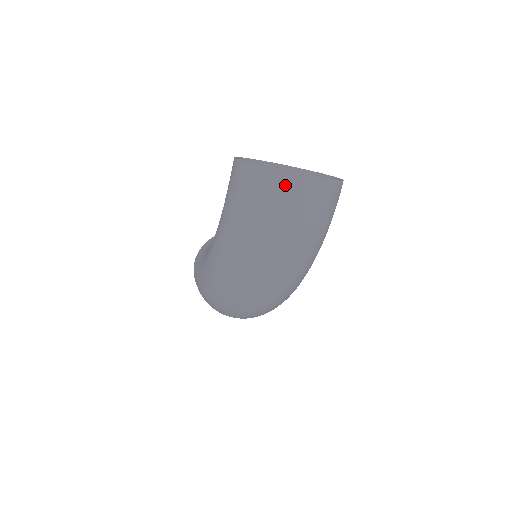
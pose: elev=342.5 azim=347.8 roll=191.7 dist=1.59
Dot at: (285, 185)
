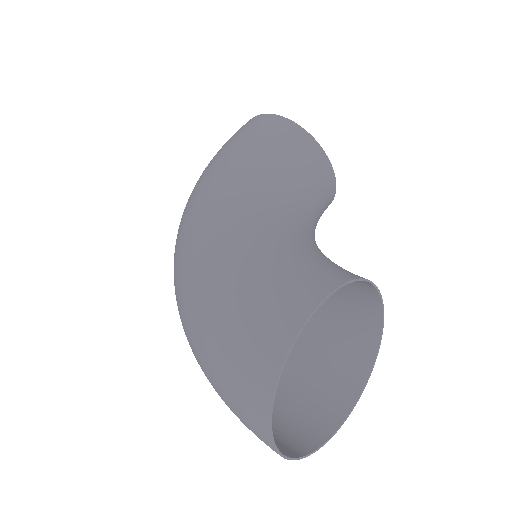
Dot at: (254, 420)
